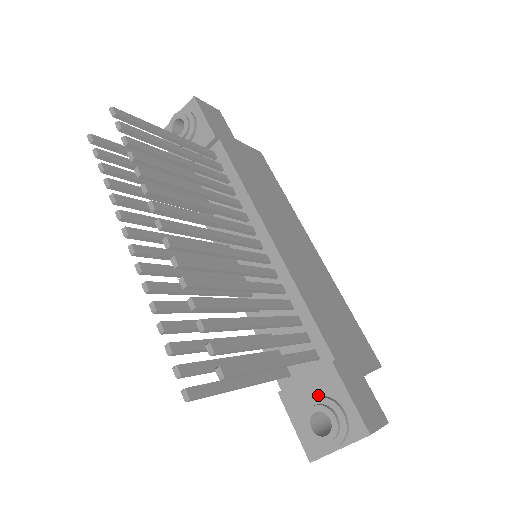
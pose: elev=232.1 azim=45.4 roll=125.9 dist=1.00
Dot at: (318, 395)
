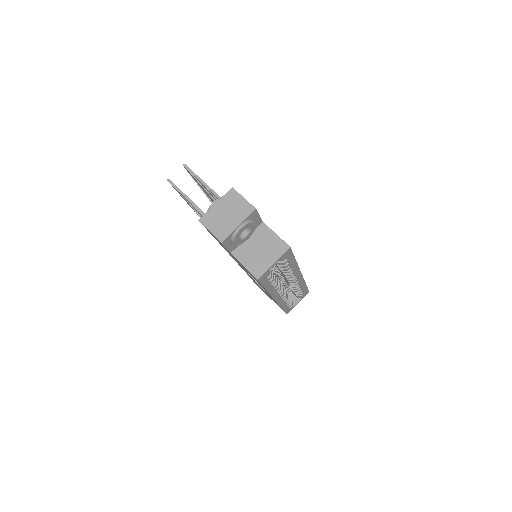
Dot at: occluded
